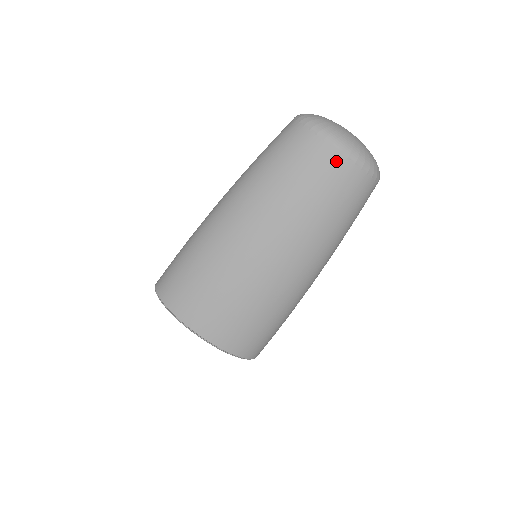
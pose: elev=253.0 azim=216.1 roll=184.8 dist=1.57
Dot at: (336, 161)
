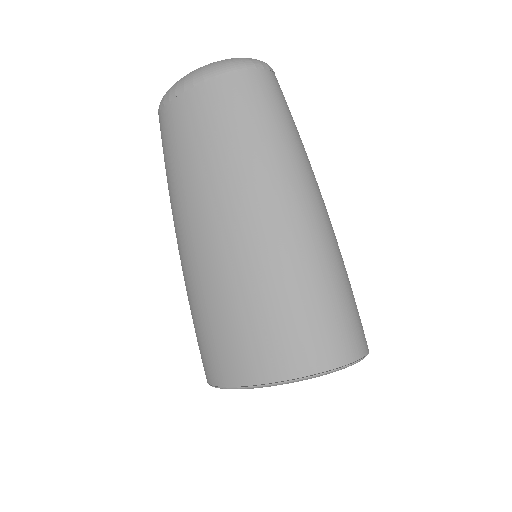
Dot at: (199, 96)
